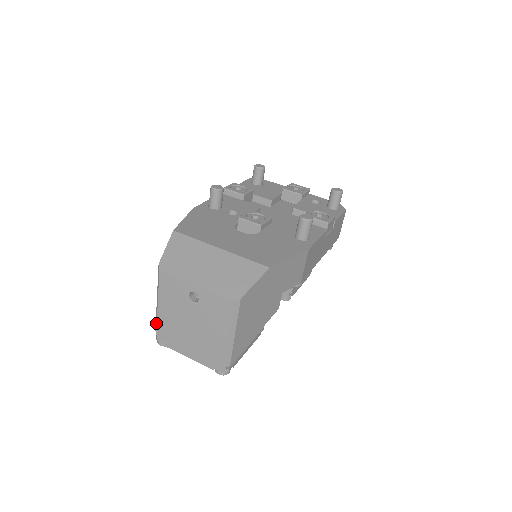
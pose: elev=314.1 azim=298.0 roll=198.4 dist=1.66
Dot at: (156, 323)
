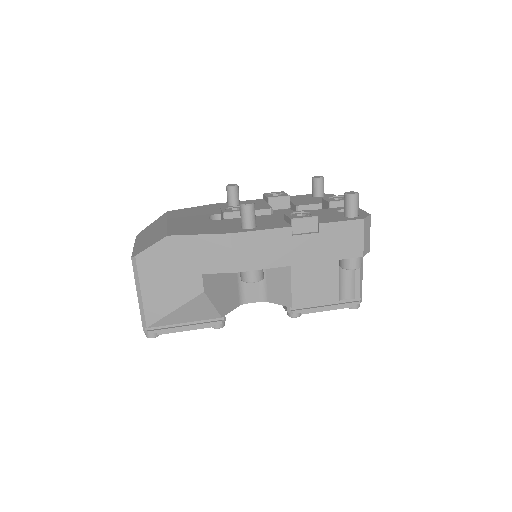
Dot at: occluded
